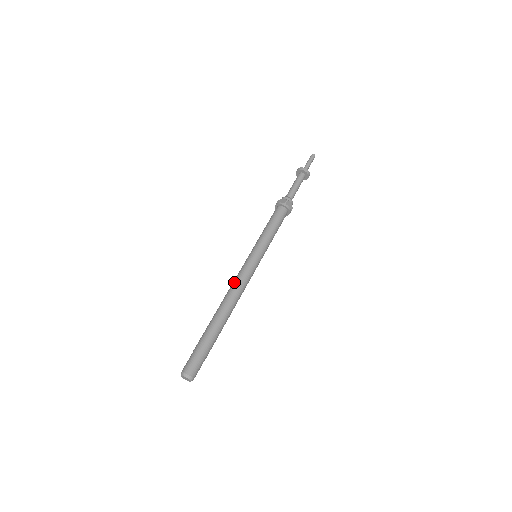
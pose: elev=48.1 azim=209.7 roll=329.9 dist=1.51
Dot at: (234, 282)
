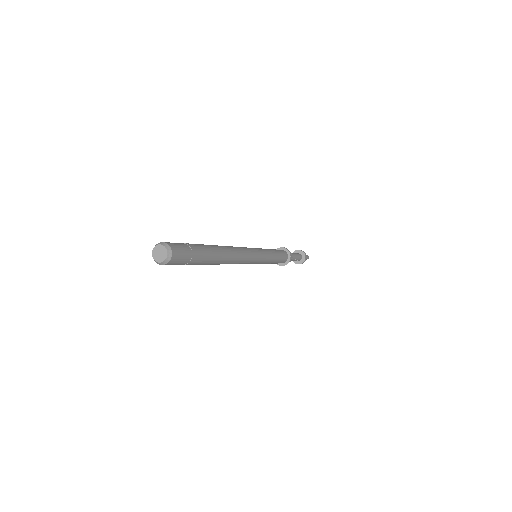
Dot at: occluded
